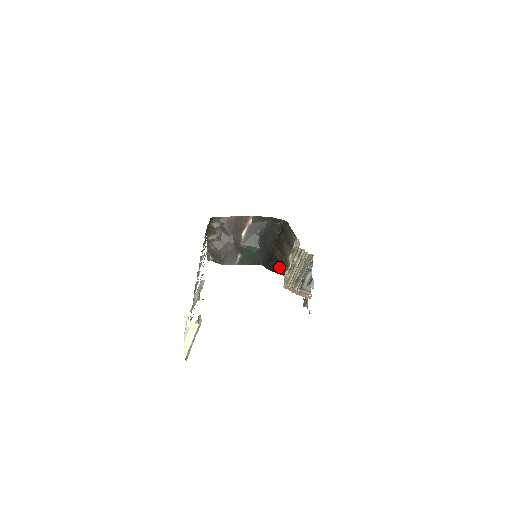
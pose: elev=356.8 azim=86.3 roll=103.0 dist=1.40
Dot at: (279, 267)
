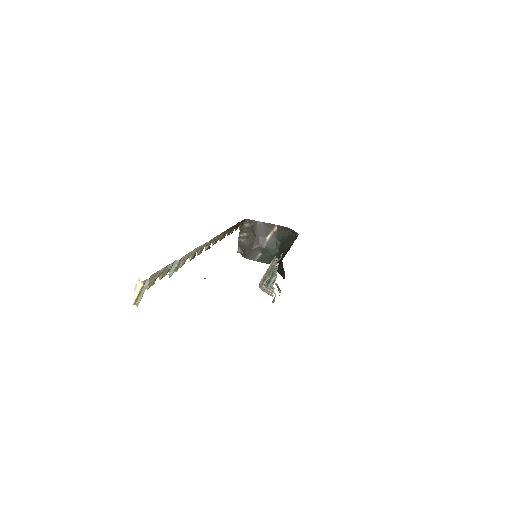
Dot at: (282, 270)
